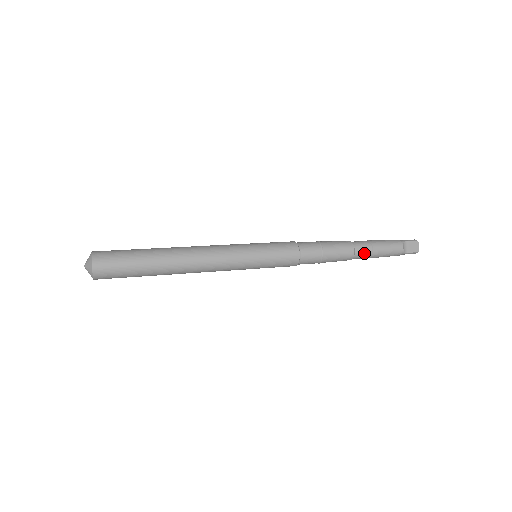
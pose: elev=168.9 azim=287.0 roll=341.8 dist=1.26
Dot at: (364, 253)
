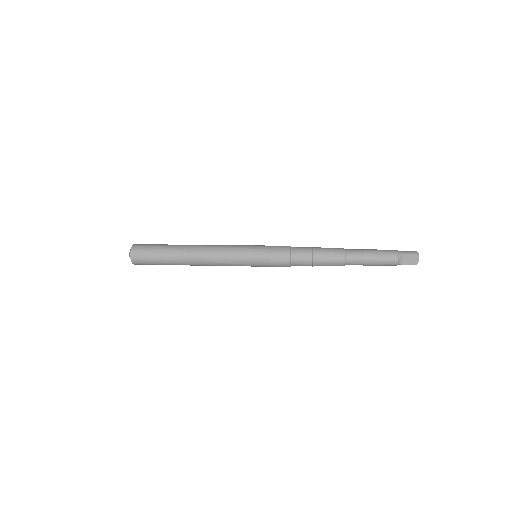
Dot at: (355, 263)
